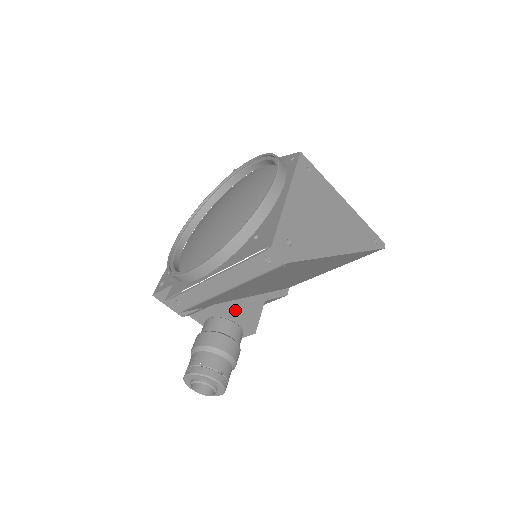
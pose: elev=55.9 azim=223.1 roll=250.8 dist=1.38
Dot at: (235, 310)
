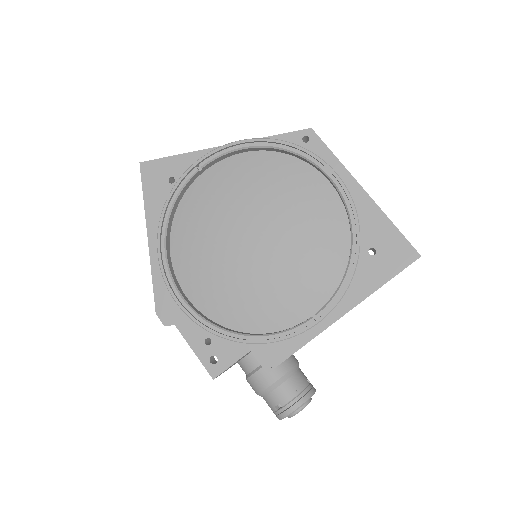
Dot at: occluded
